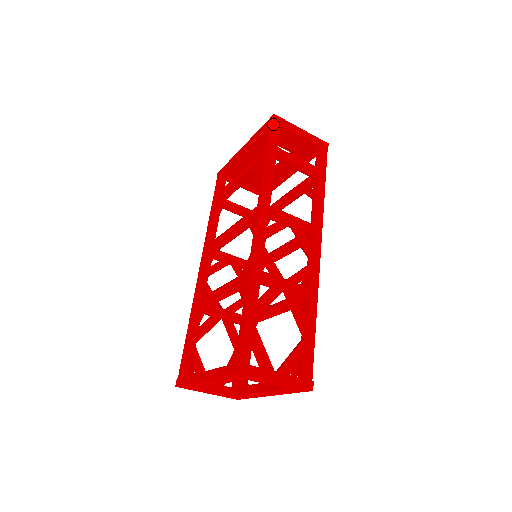
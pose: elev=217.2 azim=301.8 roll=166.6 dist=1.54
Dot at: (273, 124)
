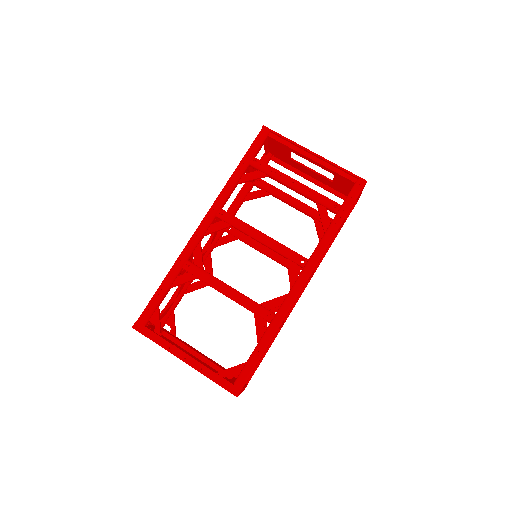
Dot at: occluded
